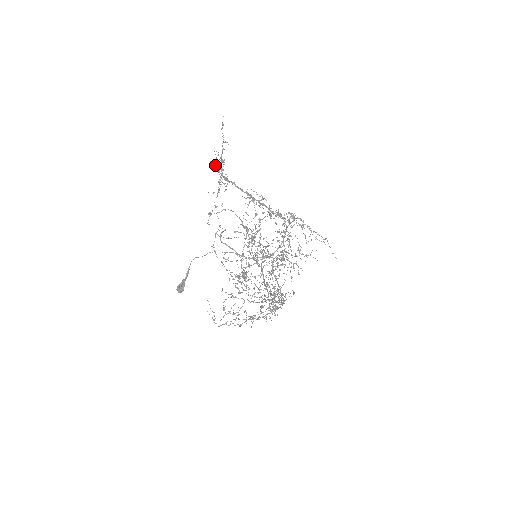
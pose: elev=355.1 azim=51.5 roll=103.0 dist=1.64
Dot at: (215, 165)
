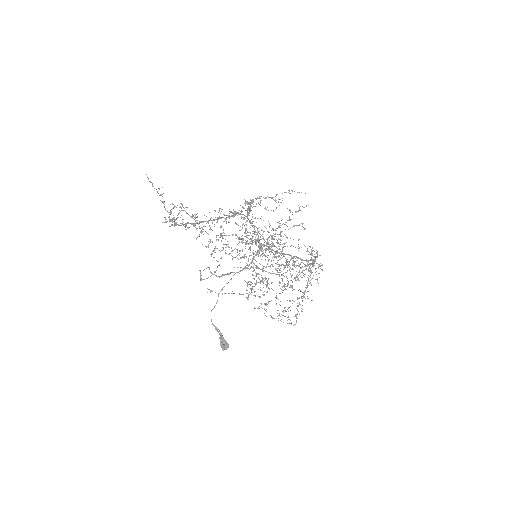
Dot at: occluded
